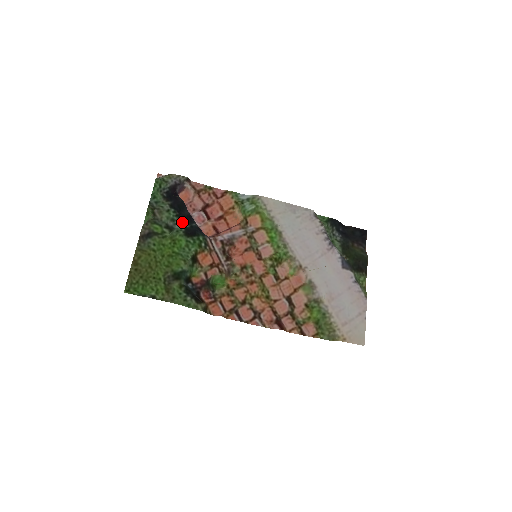
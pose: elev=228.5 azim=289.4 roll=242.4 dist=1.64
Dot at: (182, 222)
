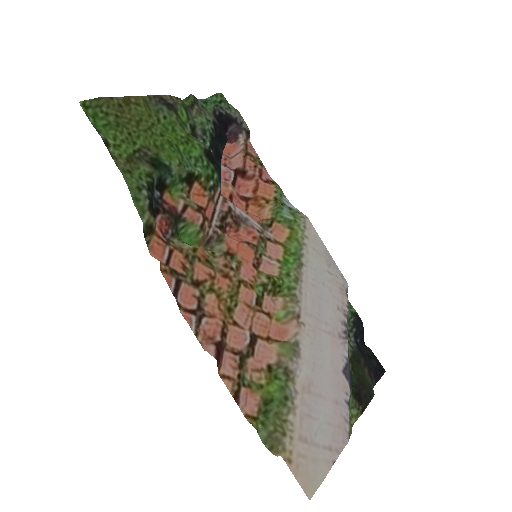
Dot at: (210, 147)
